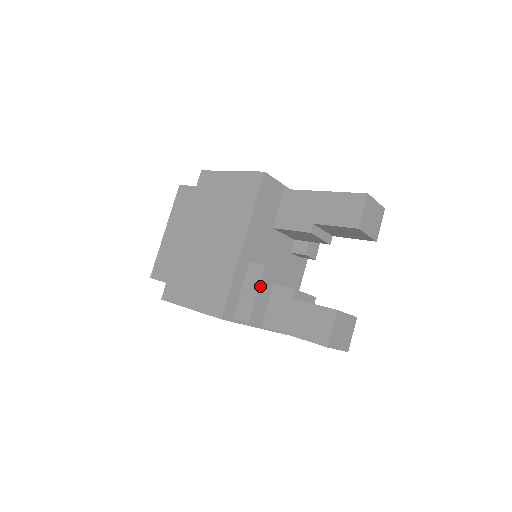
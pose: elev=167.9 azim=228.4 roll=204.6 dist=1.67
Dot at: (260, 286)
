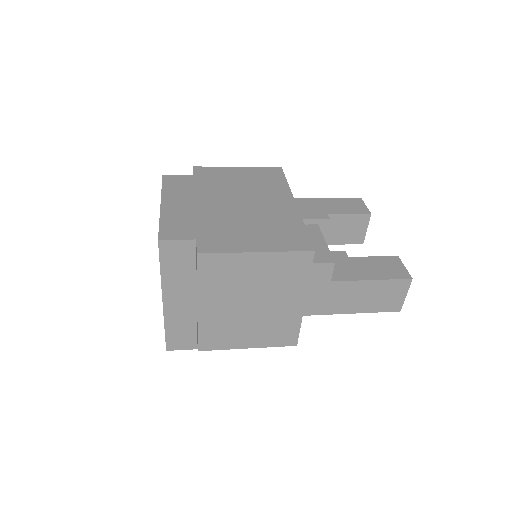
Dot at: (323, 239)
